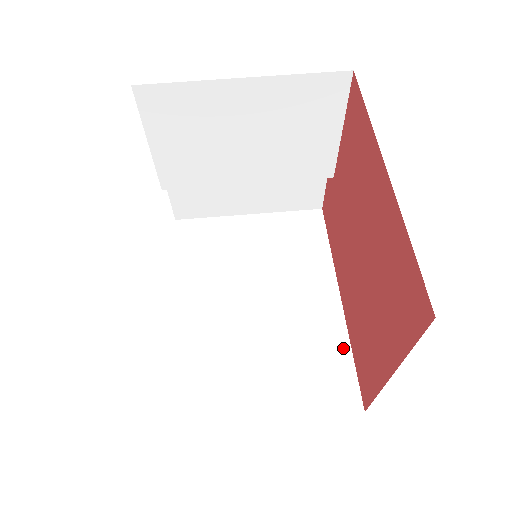
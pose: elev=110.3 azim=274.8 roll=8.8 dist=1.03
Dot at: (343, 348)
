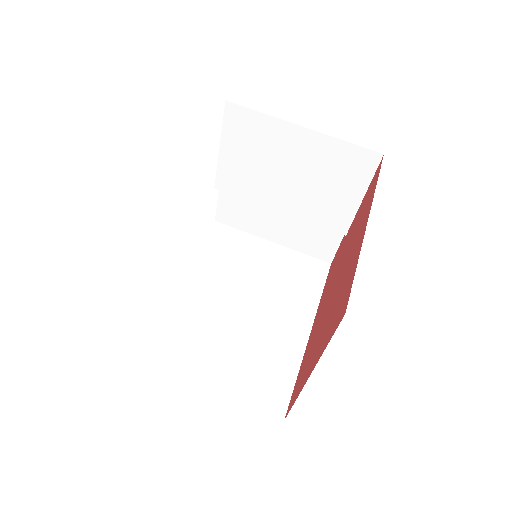
Dot at: (292, 367)
